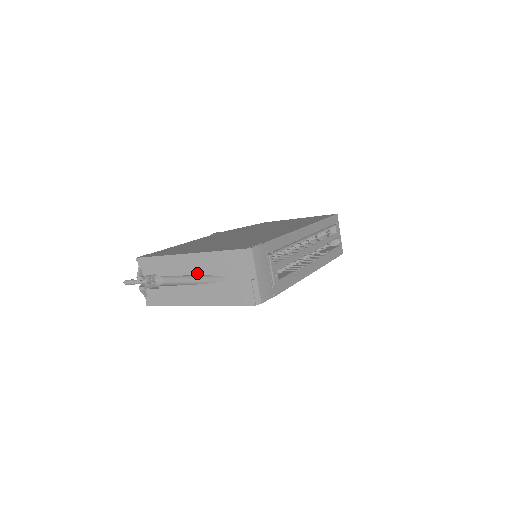
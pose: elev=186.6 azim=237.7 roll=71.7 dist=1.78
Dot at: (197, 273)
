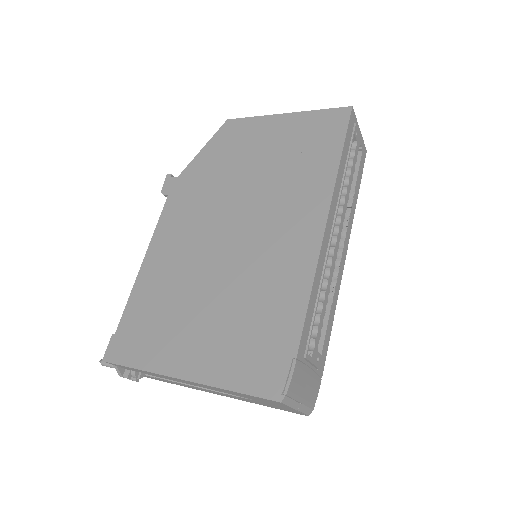
Dot at: occluded
